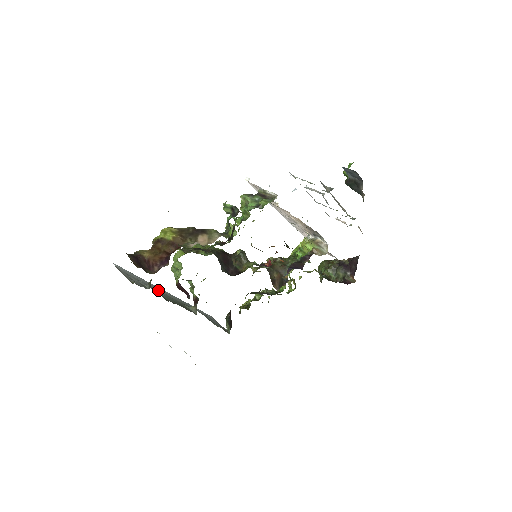
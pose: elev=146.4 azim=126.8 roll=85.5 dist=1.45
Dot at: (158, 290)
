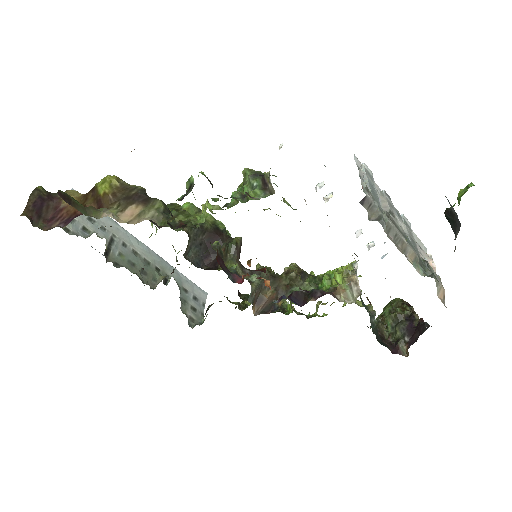
Dot at: (120, 241)
